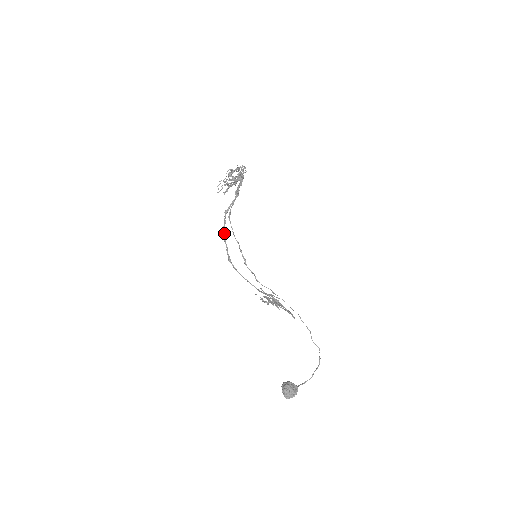
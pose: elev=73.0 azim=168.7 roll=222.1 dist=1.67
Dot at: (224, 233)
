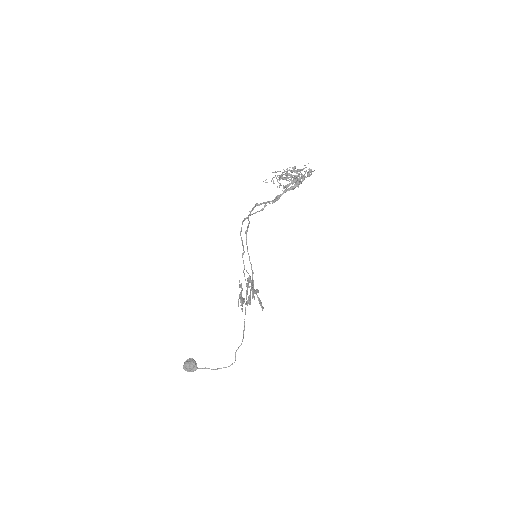
Dot at: occluded
